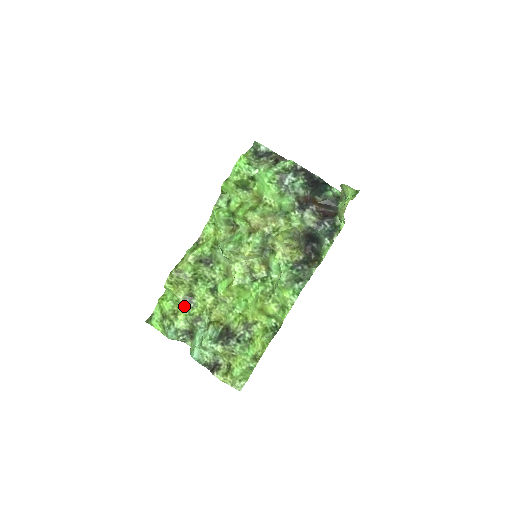
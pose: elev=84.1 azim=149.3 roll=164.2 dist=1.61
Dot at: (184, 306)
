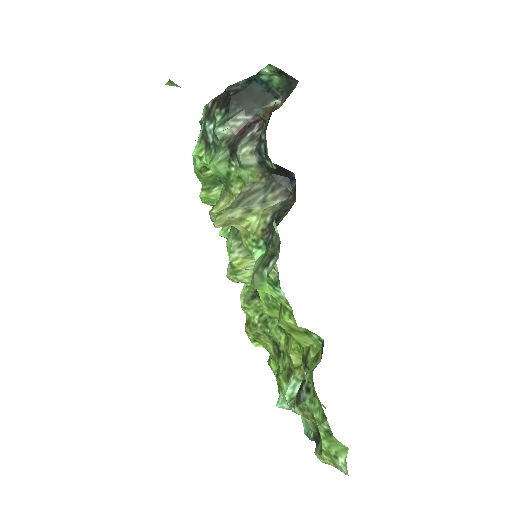
Dot at: (278, 360)
